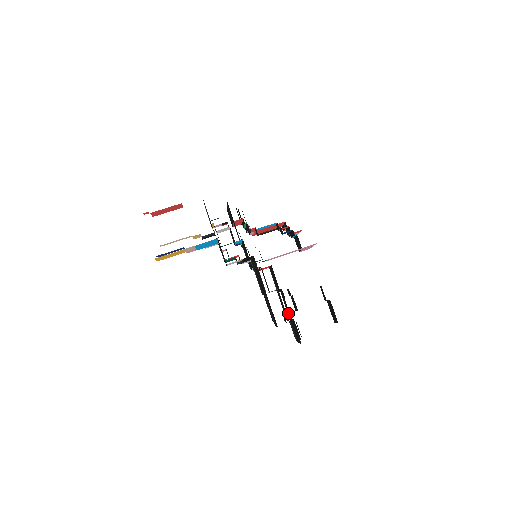
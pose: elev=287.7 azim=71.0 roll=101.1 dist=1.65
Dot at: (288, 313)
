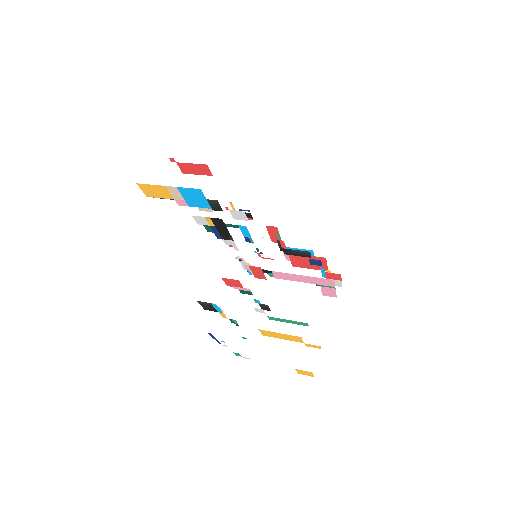
Dot at: occluded
